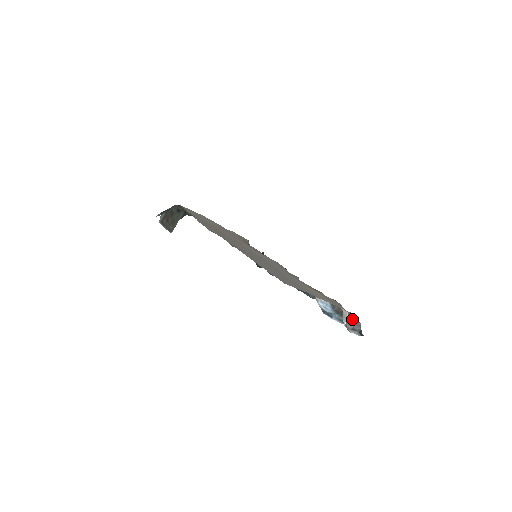
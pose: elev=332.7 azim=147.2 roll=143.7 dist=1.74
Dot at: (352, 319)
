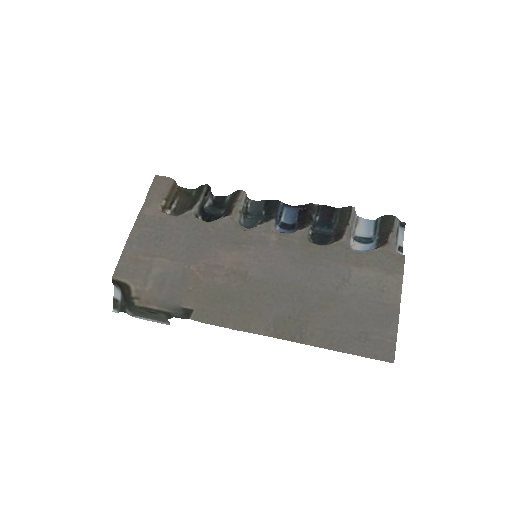
Dot at: (395, 234)
